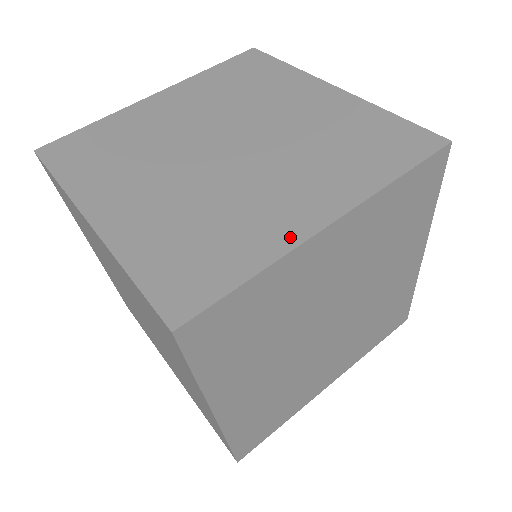
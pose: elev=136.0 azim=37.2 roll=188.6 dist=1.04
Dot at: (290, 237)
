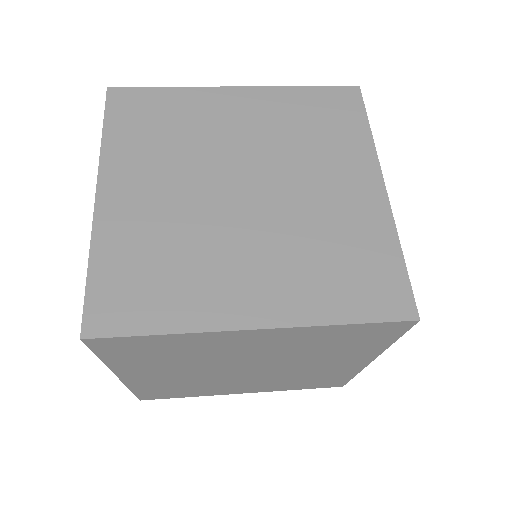
Dot at: (381, 213)
